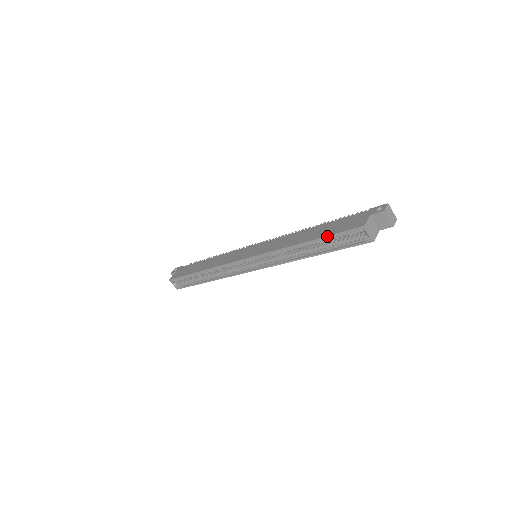
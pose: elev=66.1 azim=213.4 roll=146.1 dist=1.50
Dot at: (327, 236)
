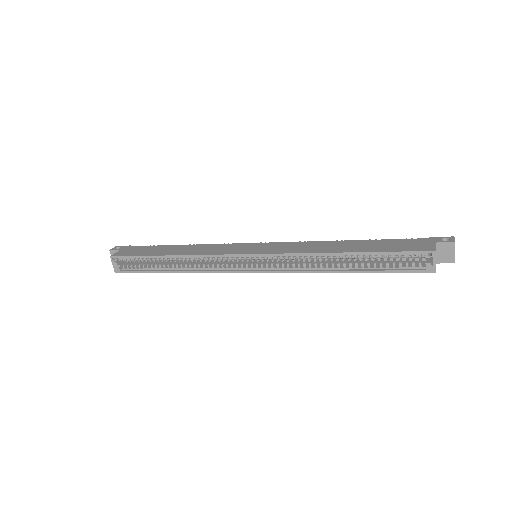
Dot at: (380, 252)
